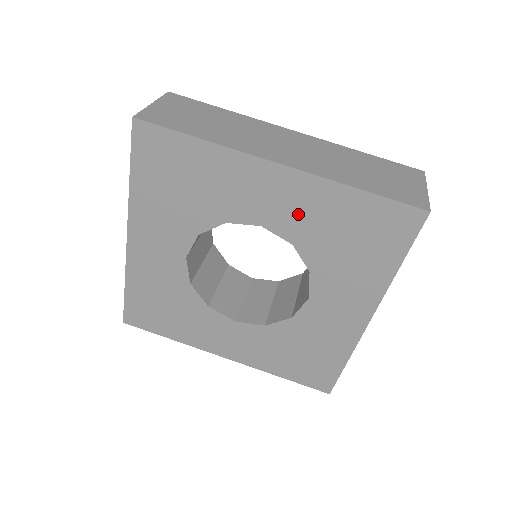
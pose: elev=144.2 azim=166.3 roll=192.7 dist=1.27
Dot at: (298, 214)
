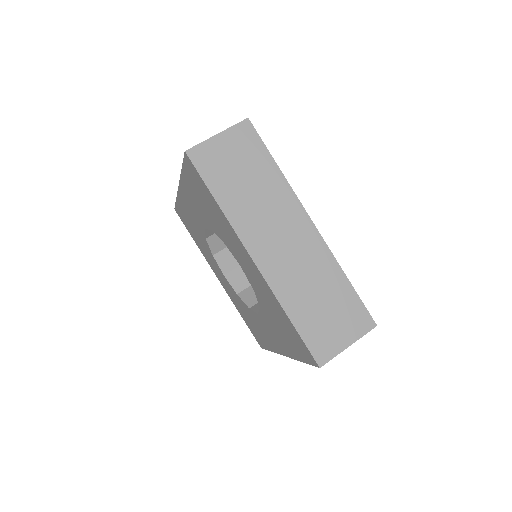
Dot at: (259, 286)
